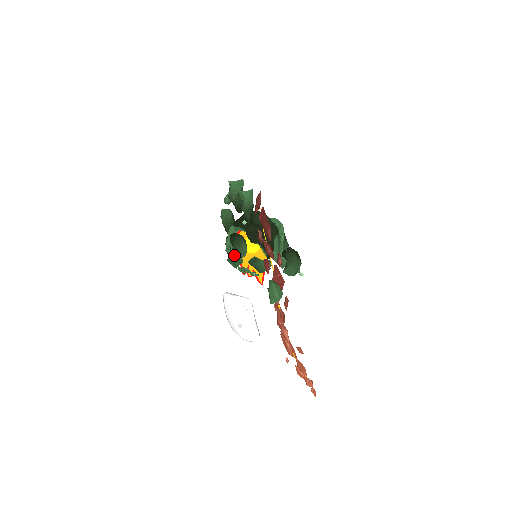
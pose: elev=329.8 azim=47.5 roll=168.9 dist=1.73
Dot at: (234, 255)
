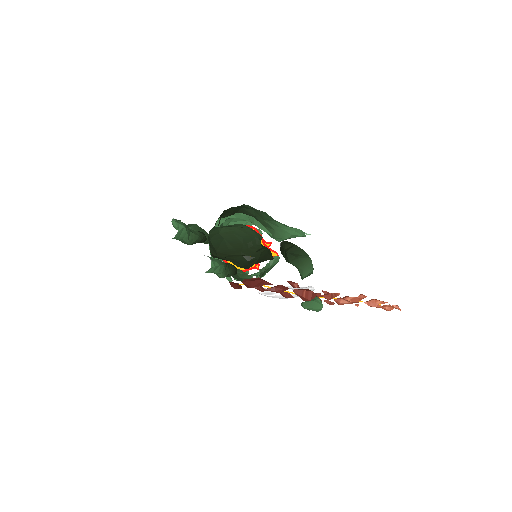
Dot at: occluded
